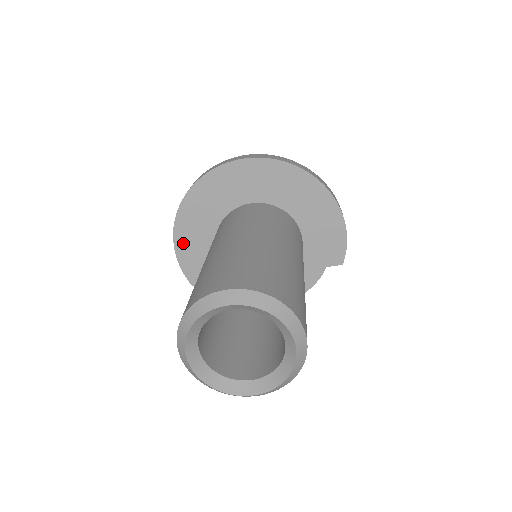
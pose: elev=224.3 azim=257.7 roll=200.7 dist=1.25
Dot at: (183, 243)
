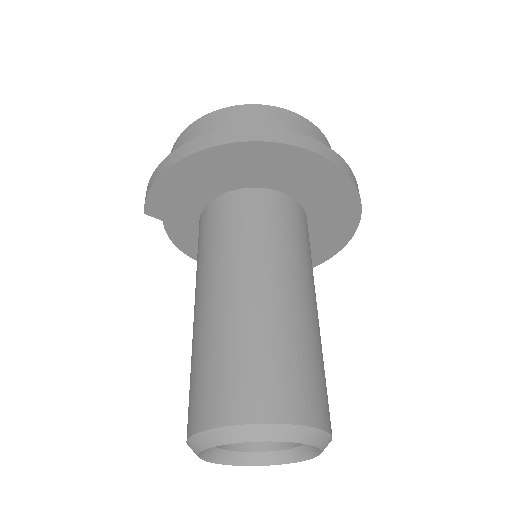
Dot at: (177, 177)
